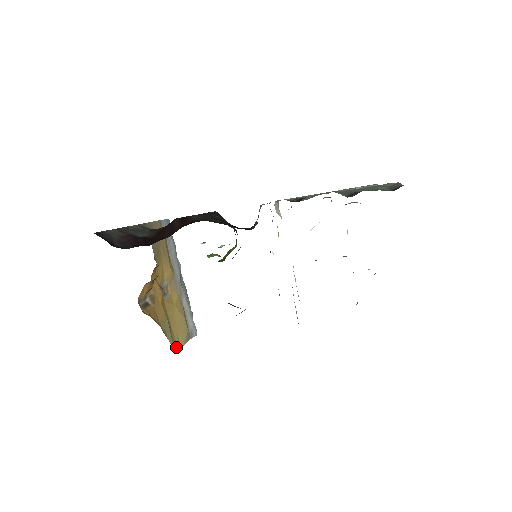
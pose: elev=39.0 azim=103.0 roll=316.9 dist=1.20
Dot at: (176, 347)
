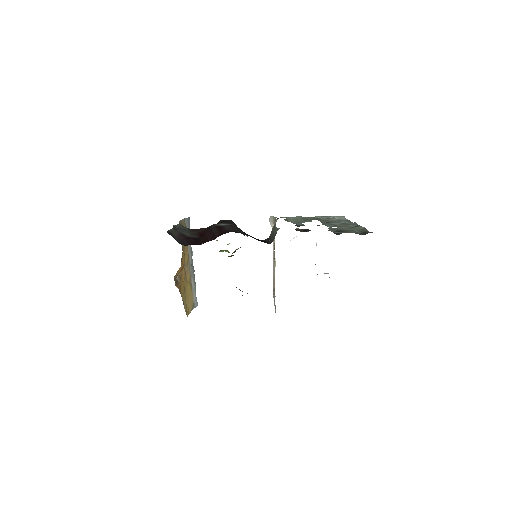
Dot at: (187, 314)
